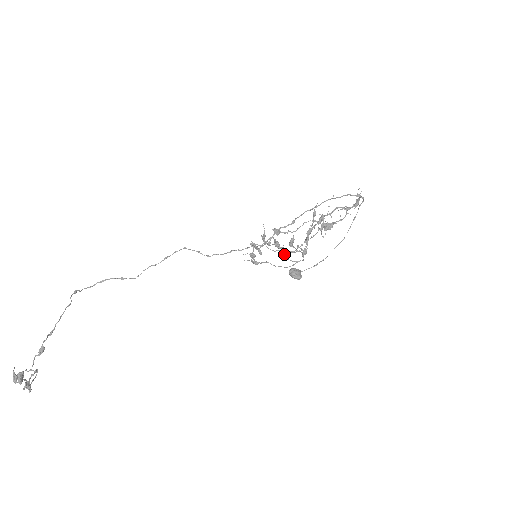
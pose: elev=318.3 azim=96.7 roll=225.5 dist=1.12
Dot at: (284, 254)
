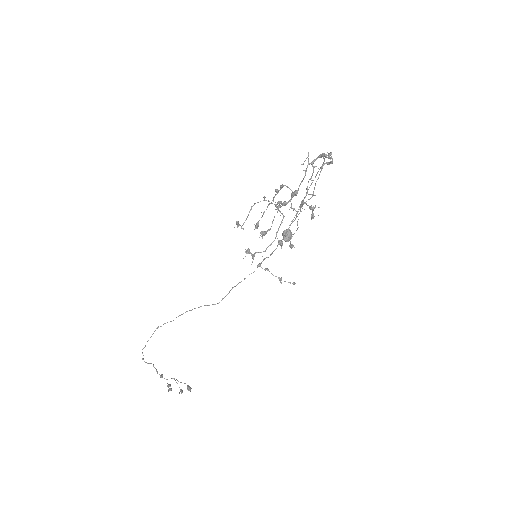
Dot at: (278, 241)
